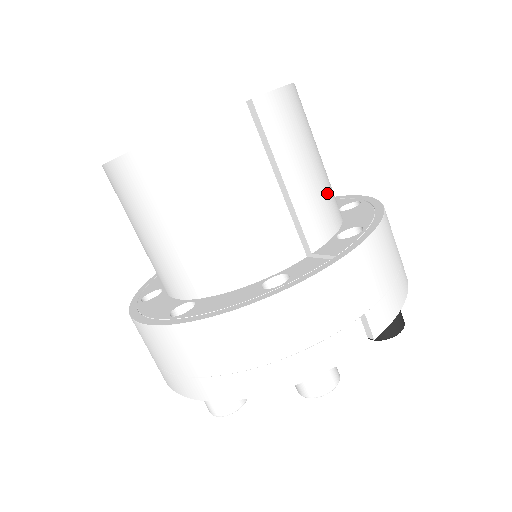
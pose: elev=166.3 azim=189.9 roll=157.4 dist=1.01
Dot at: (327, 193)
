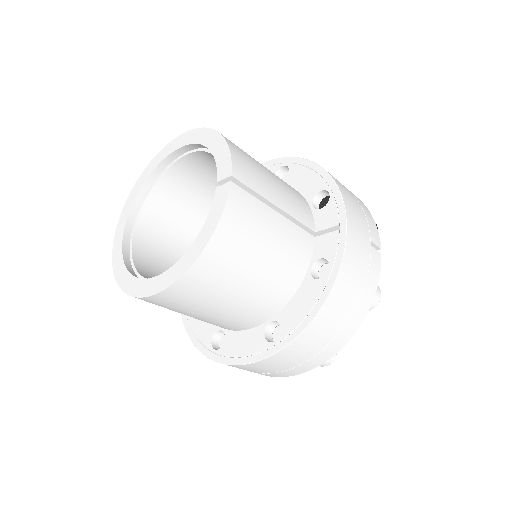
Dot at: (287, 186)
